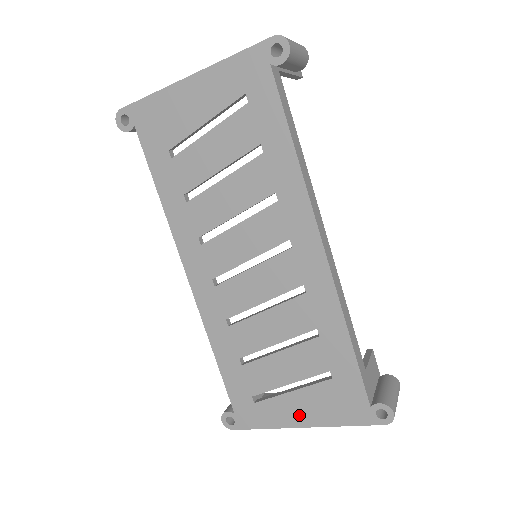
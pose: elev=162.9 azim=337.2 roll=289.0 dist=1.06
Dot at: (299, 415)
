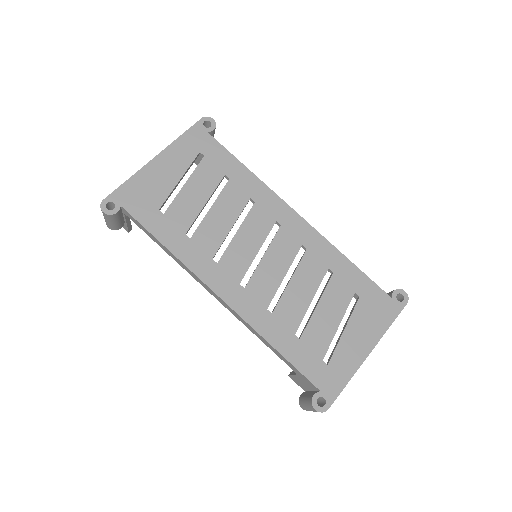
Dot at: (361, 345)
